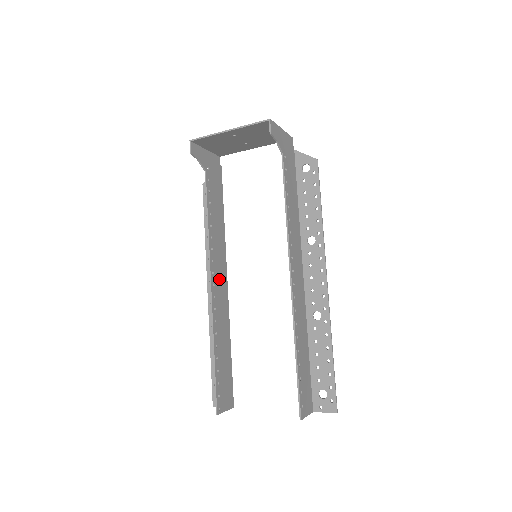
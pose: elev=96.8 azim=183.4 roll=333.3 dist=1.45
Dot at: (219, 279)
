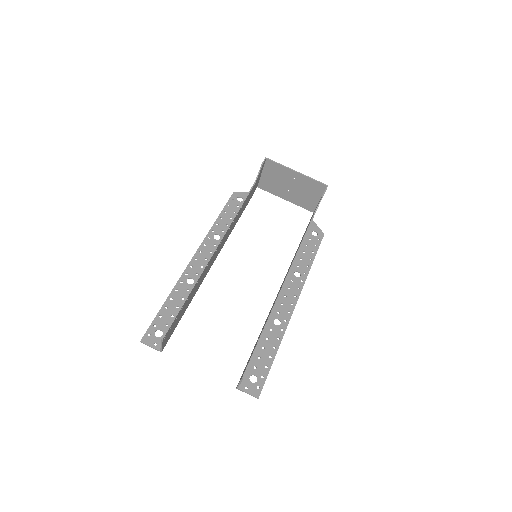
Dot at: (217, 251)
